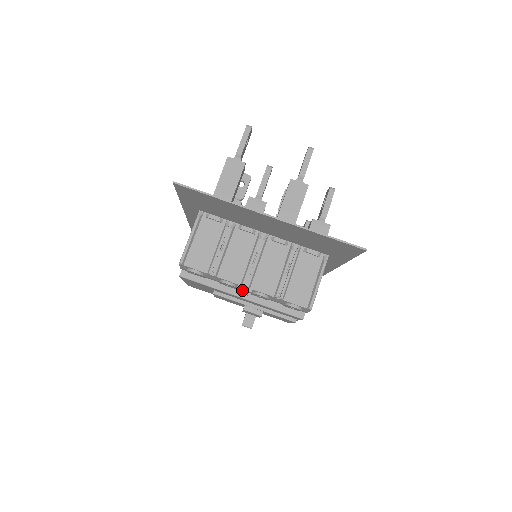
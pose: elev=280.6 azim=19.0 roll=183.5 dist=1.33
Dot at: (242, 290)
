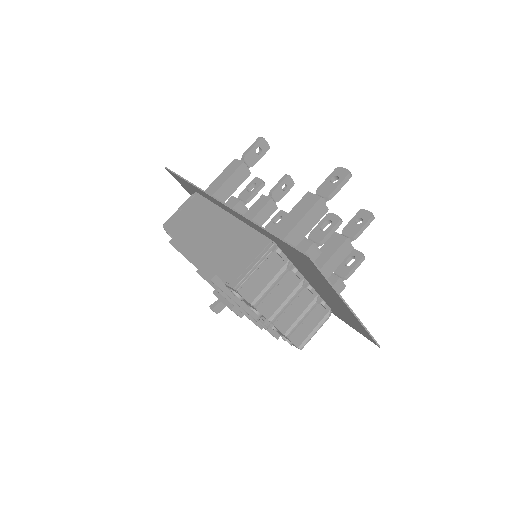
Dot at: occluded
